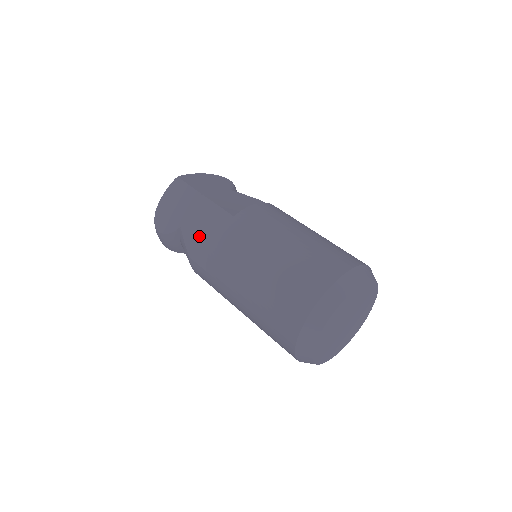
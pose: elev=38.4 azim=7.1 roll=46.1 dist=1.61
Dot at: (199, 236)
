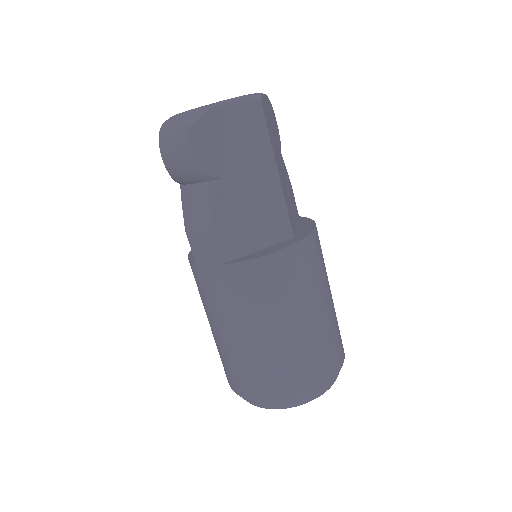
Dot at: (239, 214)
